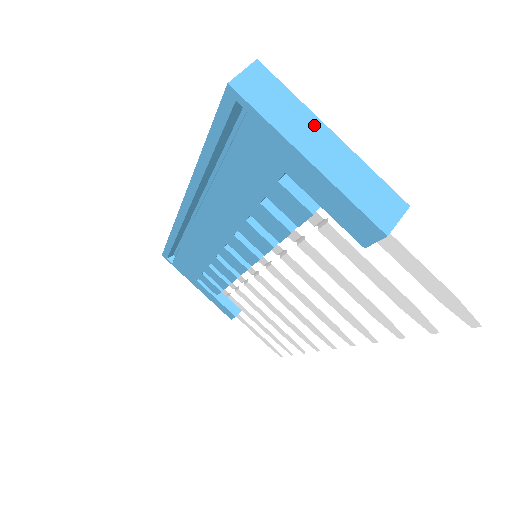
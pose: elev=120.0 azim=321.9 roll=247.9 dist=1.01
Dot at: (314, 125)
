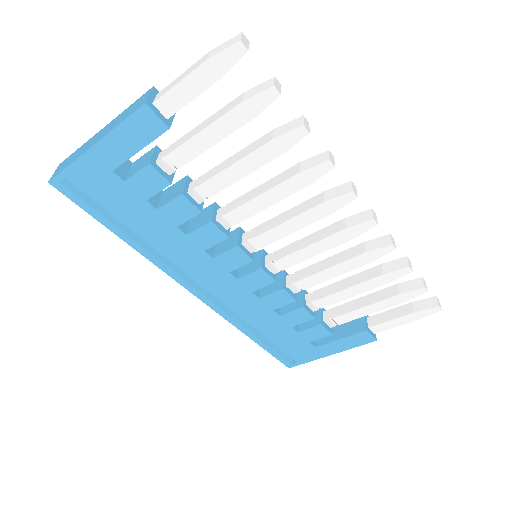
Dot at: (92, 139)
